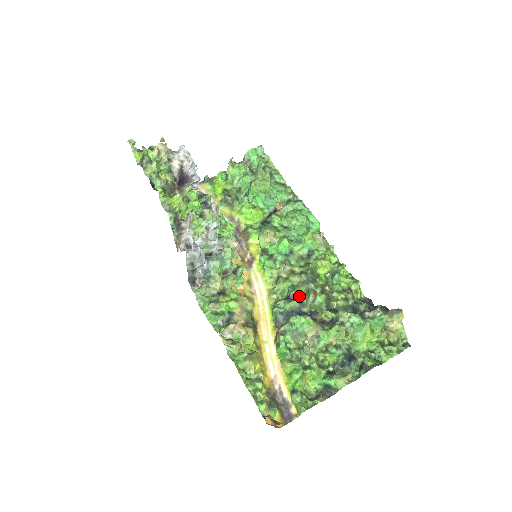
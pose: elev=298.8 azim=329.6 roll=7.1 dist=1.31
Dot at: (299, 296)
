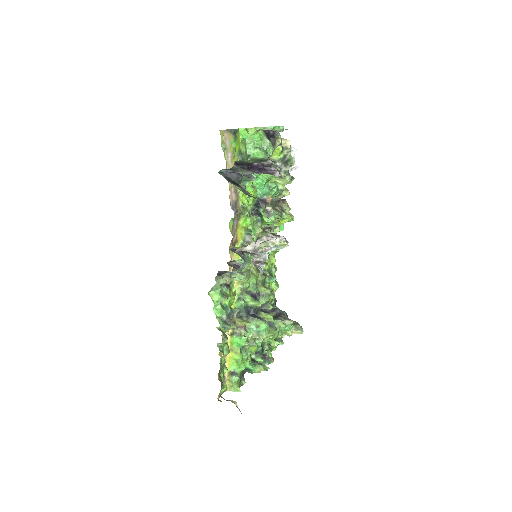
Dot at: (258, 296)
